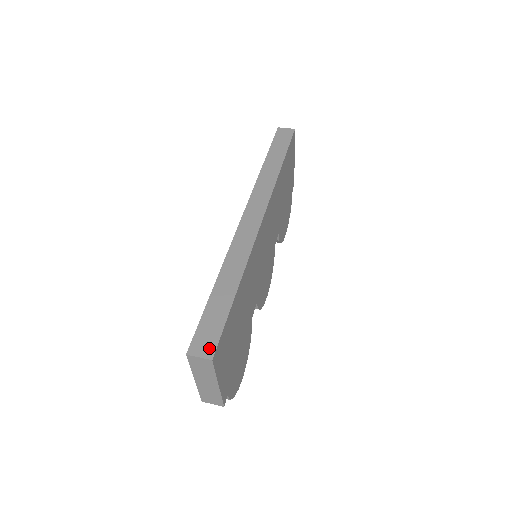
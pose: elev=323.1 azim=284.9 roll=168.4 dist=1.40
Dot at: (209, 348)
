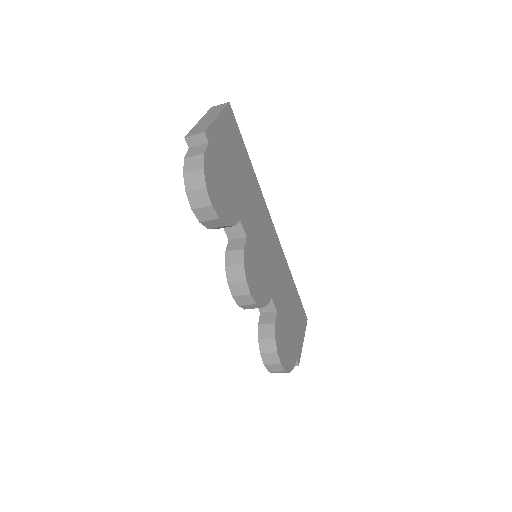
Dot at: occluded
